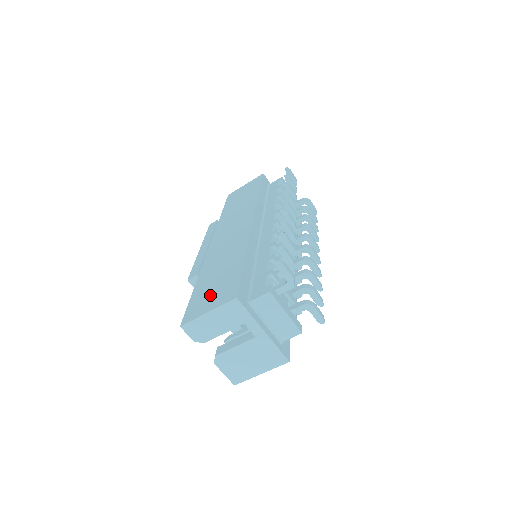
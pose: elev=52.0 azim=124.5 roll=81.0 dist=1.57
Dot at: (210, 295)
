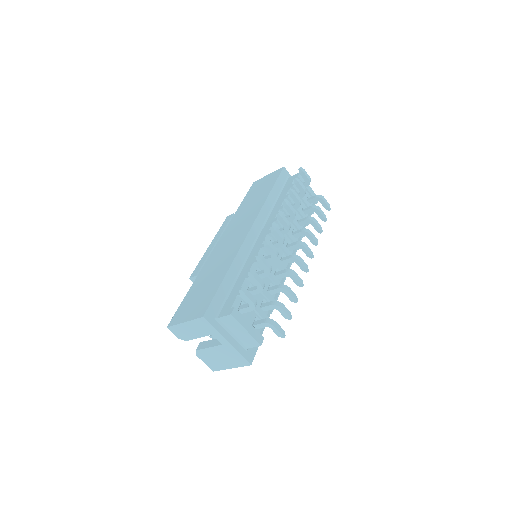
Dot at: (193, 304)
